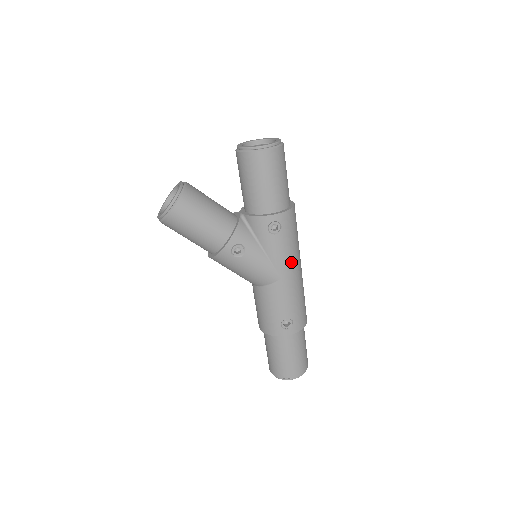
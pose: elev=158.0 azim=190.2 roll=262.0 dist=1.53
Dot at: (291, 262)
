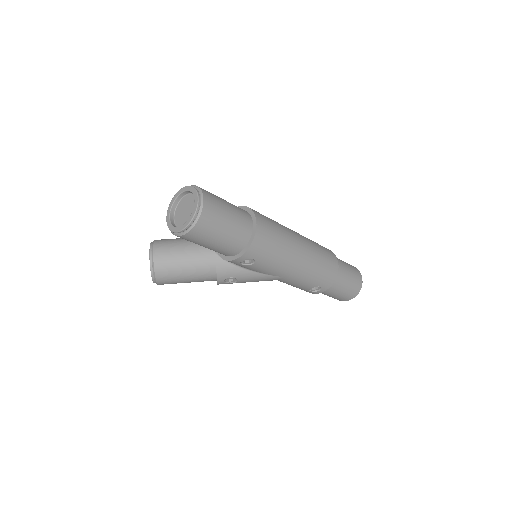
Dot at: (284, 266)
